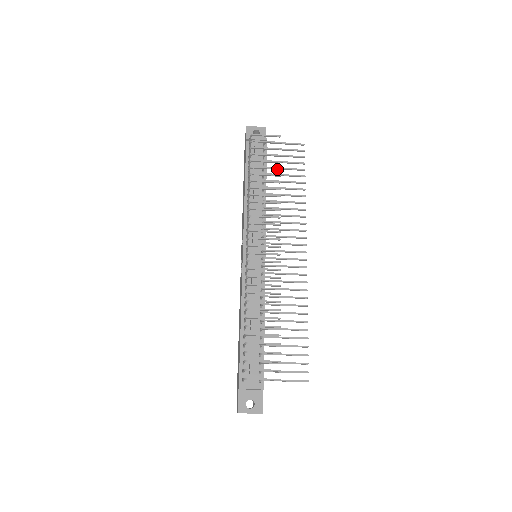
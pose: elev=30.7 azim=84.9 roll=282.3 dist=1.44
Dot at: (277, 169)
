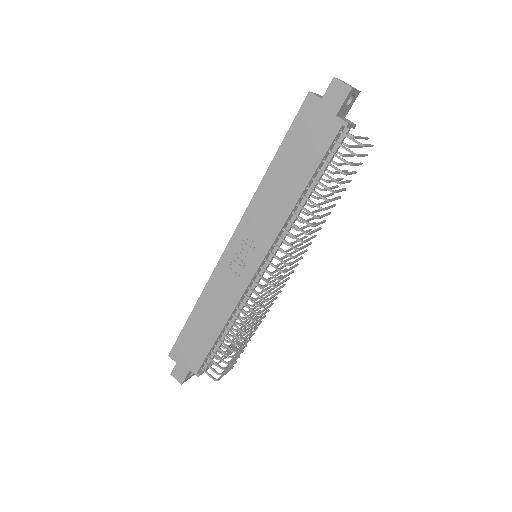
Dot at: (344, 190)
